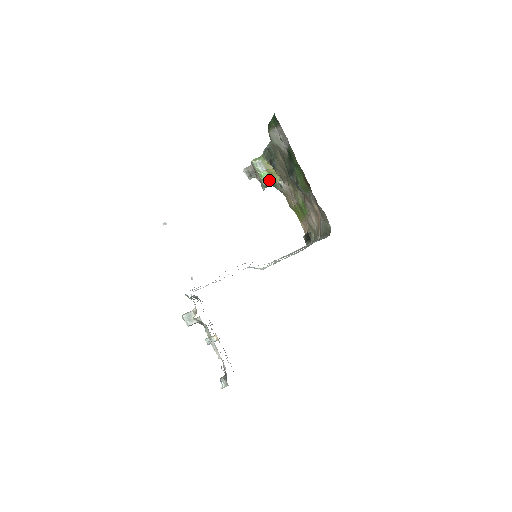
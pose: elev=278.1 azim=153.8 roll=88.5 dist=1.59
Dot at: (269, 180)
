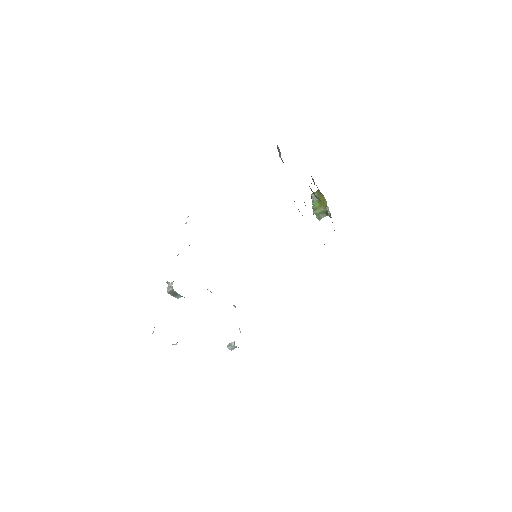
Dot at: (318, 208)
